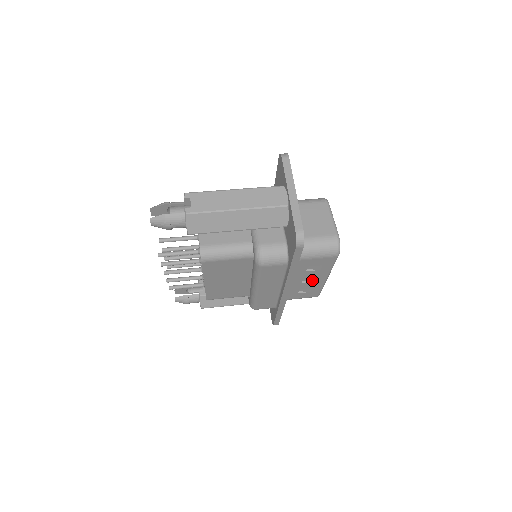
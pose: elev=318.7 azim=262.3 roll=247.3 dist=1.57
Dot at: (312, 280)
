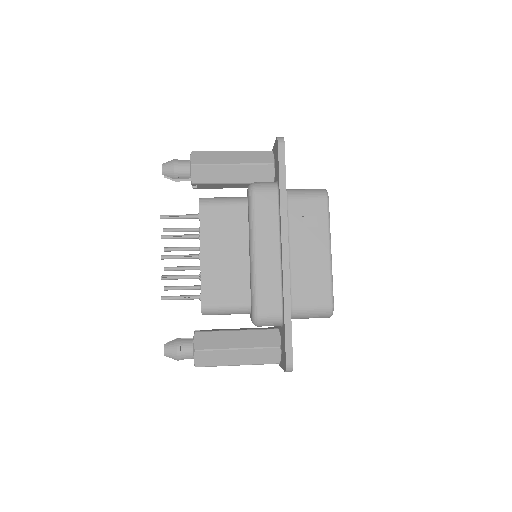
Dot at: (314, 254)
